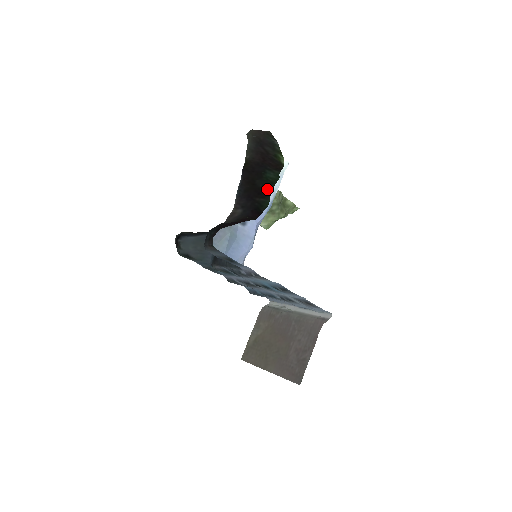
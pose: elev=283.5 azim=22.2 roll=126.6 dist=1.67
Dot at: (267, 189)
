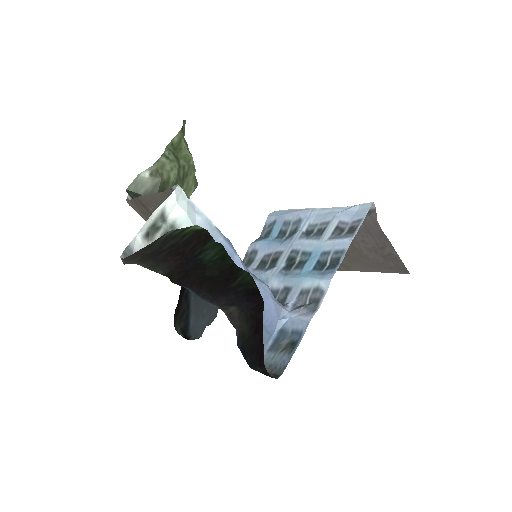
Dot at: (229, 270)
